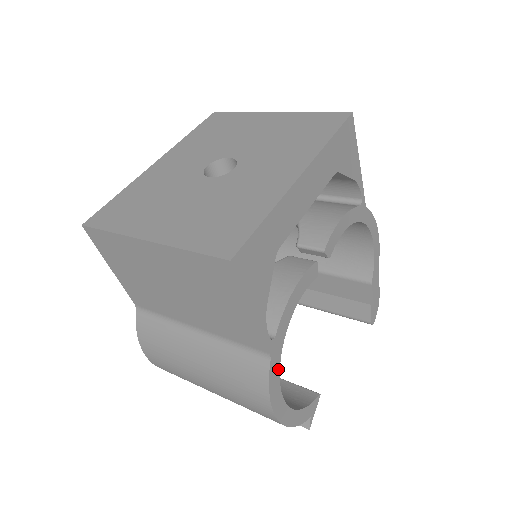
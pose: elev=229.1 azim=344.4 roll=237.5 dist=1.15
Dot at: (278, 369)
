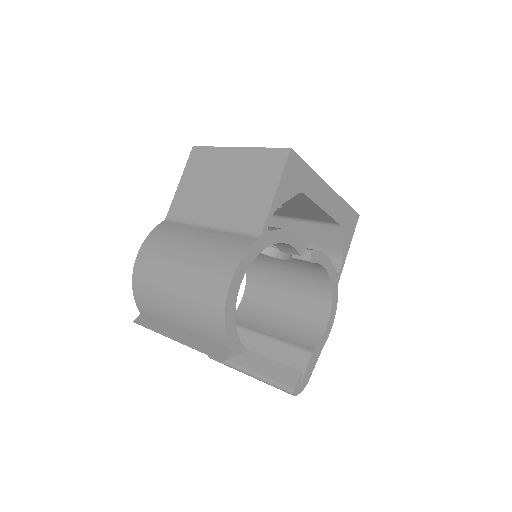
Dot at: (255, 255)
